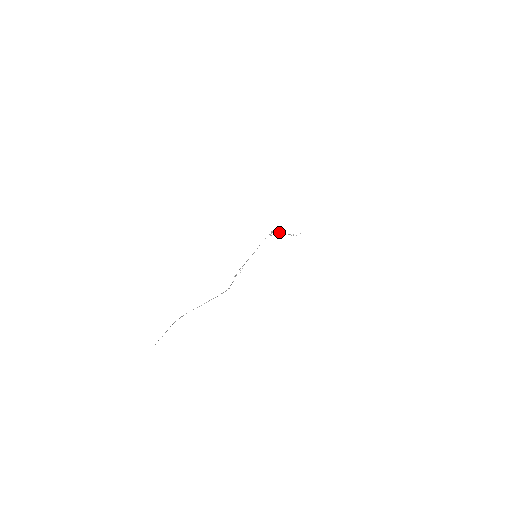
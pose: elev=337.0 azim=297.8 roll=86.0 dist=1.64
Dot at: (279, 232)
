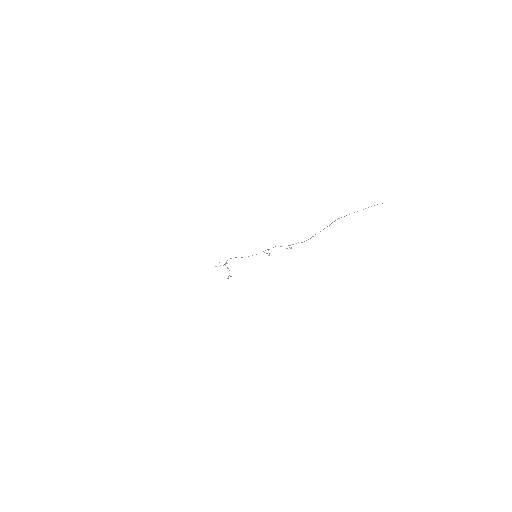
Dot at: occluded
